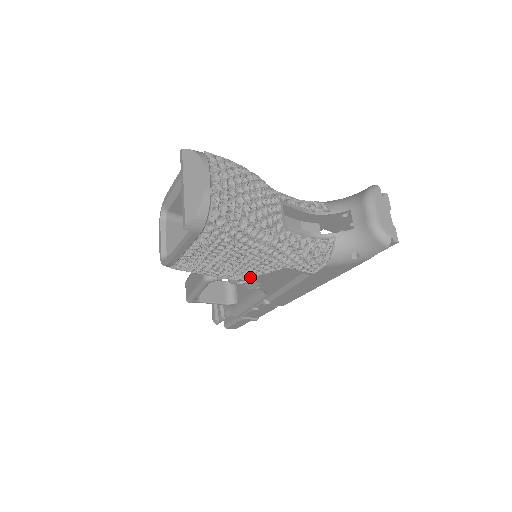
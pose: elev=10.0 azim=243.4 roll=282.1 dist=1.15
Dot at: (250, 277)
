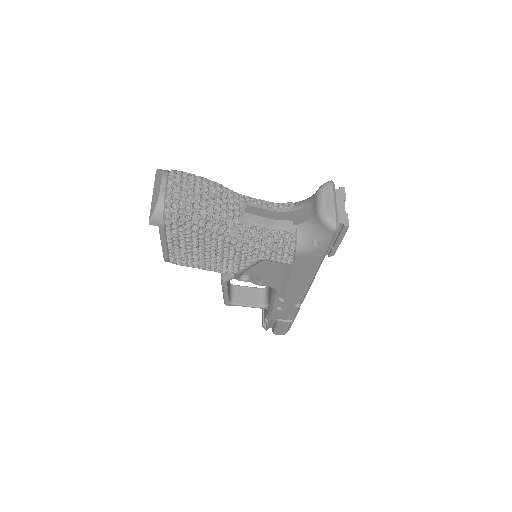
Dot at: (240, 270)
